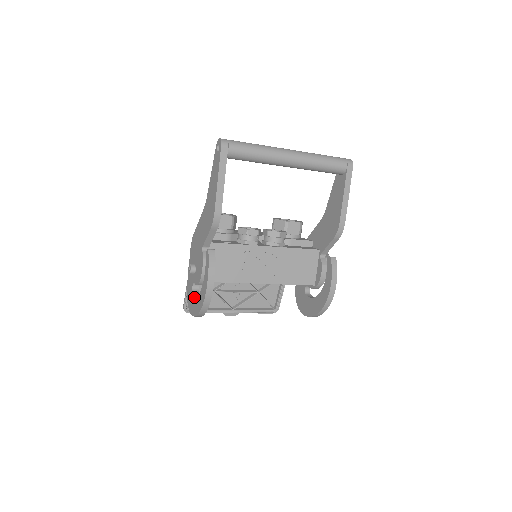
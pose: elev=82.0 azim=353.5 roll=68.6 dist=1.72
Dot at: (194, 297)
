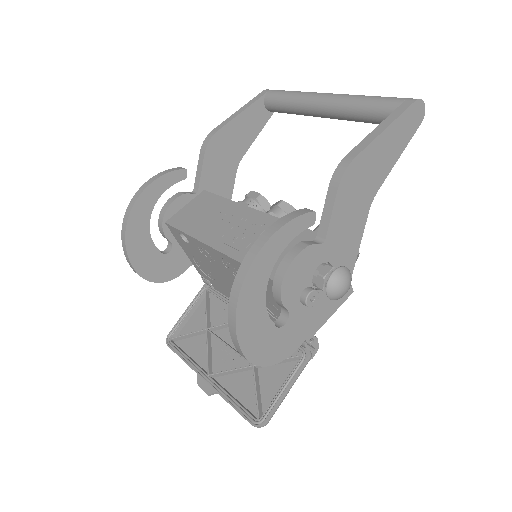
Dot at: occluded
